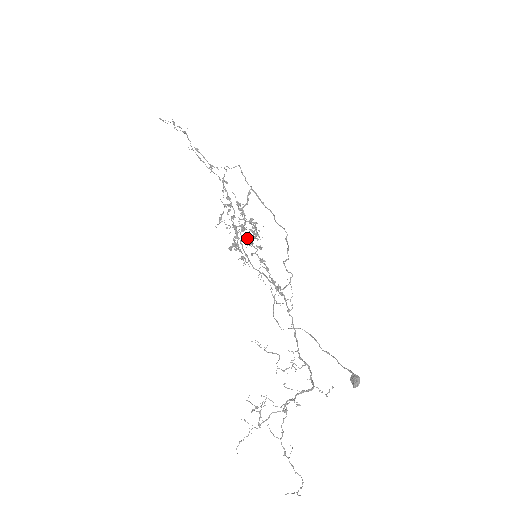
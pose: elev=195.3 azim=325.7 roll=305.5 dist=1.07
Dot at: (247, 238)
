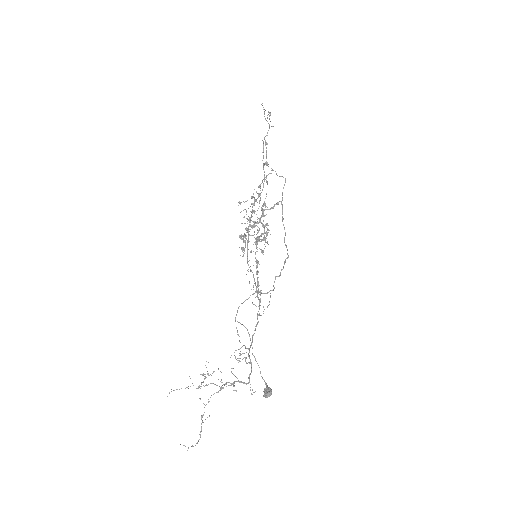
Dot at: occluded
